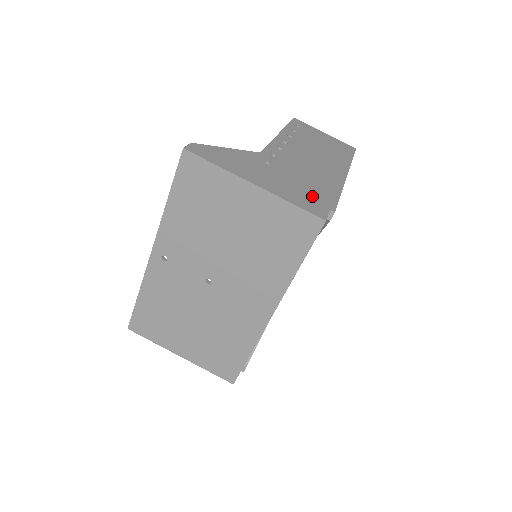
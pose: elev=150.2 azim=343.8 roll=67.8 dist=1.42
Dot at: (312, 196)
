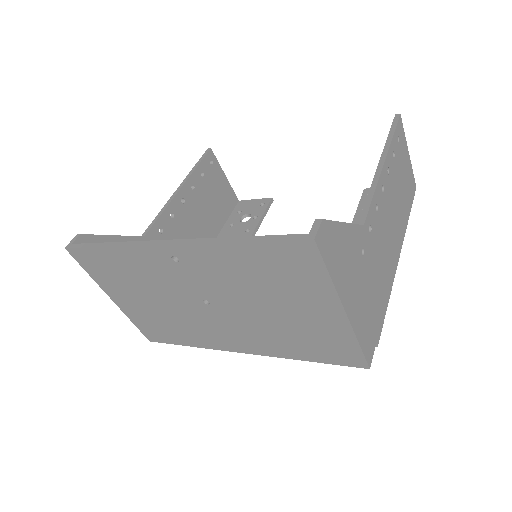
Dot at: (373, 319)
